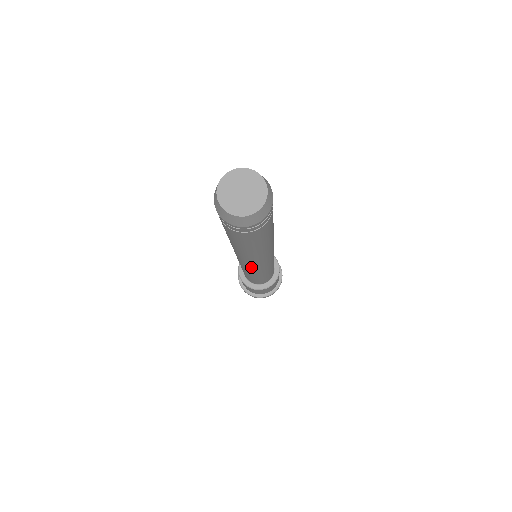
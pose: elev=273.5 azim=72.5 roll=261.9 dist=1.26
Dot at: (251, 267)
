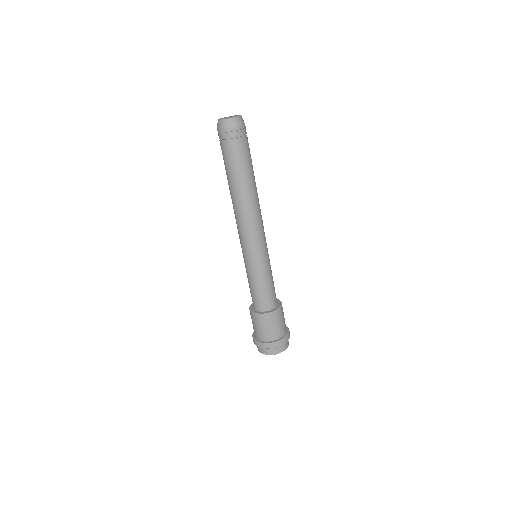
Dot at: (258, 235)
